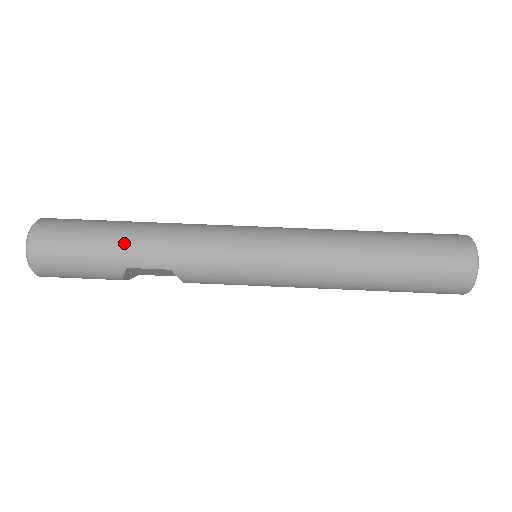
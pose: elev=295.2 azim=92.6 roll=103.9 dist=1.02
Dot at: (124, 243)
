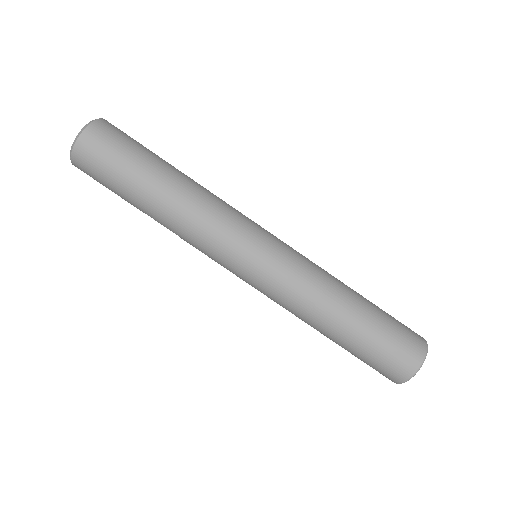
Dot at: (148, 200)
